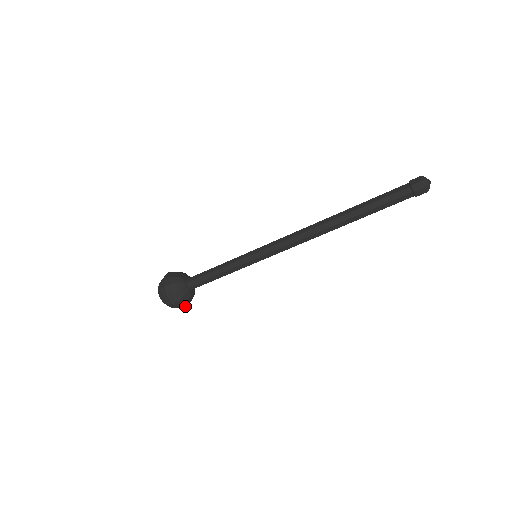
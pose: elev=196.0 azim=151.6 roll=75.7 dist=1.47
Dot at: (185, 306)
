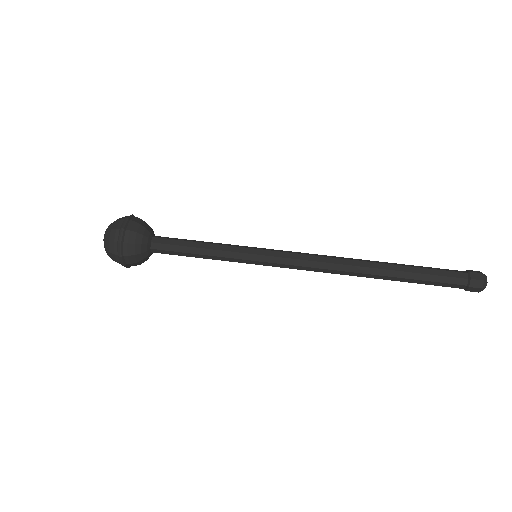
Dot at: (124, 263)
